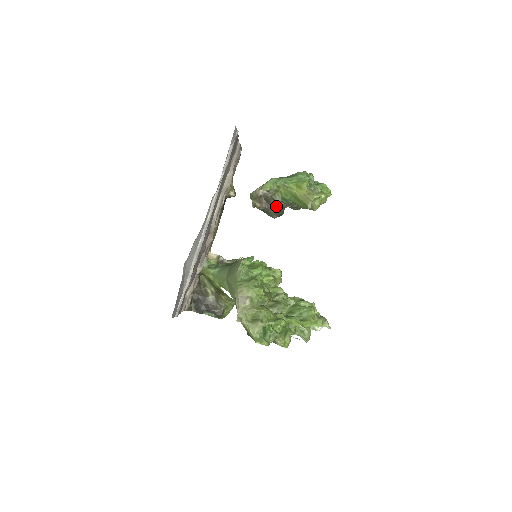
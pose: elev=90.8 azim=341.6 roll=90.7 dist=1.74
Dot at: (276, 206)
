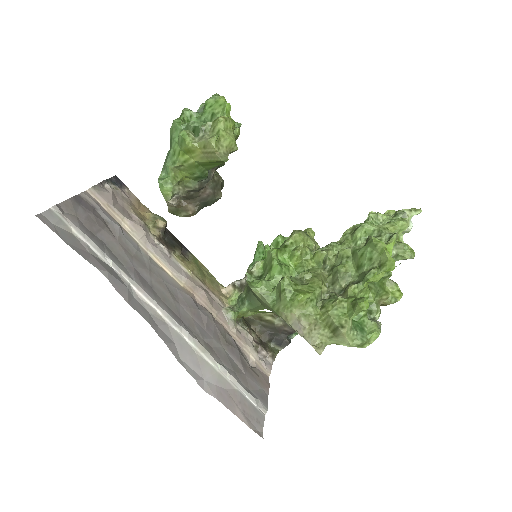
Dot at: (203, 190)
